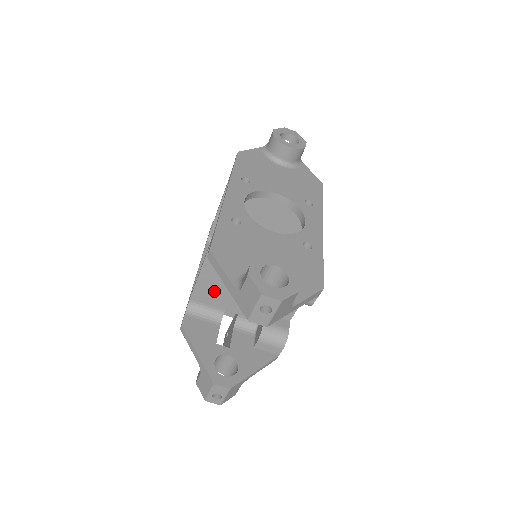
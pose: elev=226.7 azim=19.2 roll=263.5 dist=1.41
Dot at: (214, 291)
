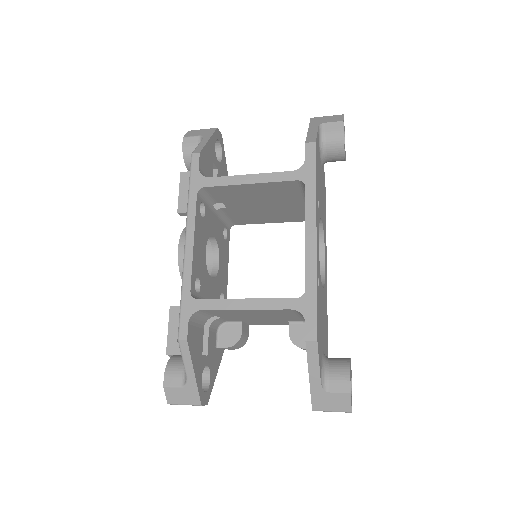
Dot at: (235, 313)
